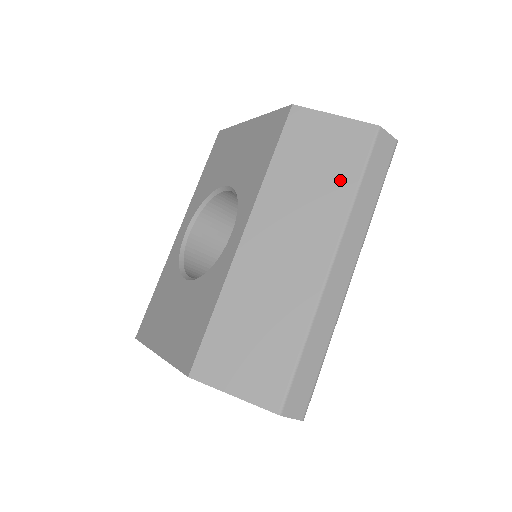
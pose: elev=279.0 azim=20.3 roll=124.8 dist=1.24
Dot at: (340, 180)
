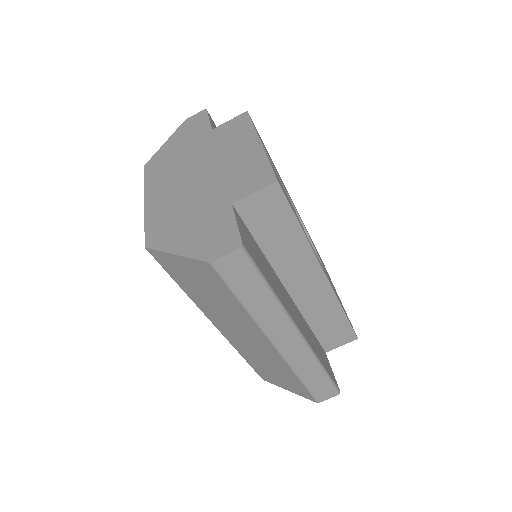
Dot at: (228, 301)
